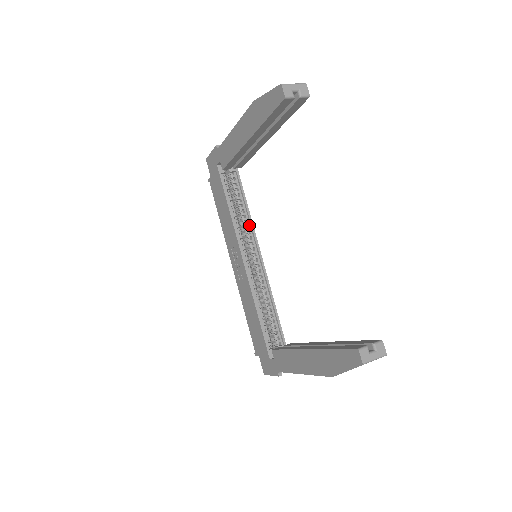
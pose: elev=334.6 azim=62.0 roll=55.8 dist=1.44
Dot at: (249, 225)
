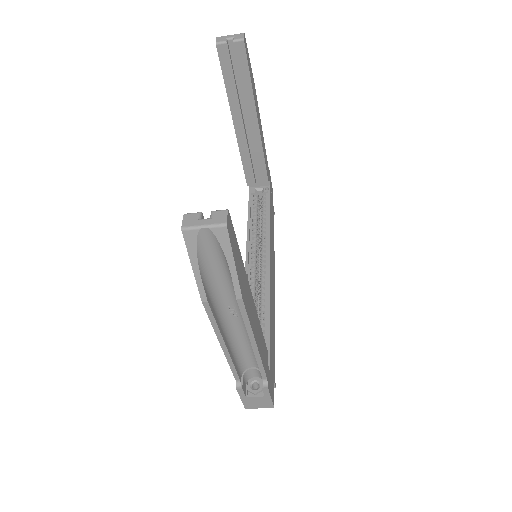
Dot at: (267, 236)
